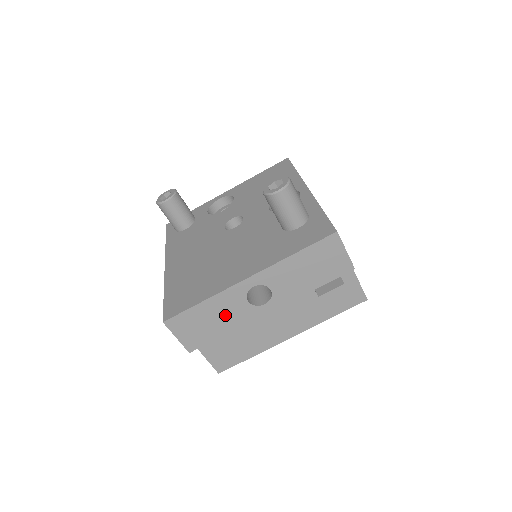
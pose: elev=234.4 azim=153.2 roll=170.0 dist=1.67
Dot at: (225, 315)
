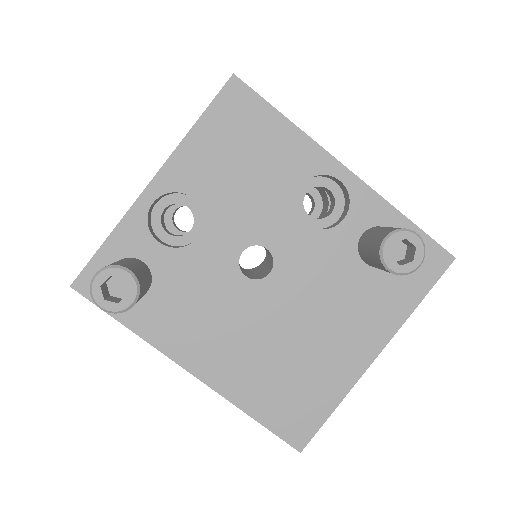
Dot at: occluded
